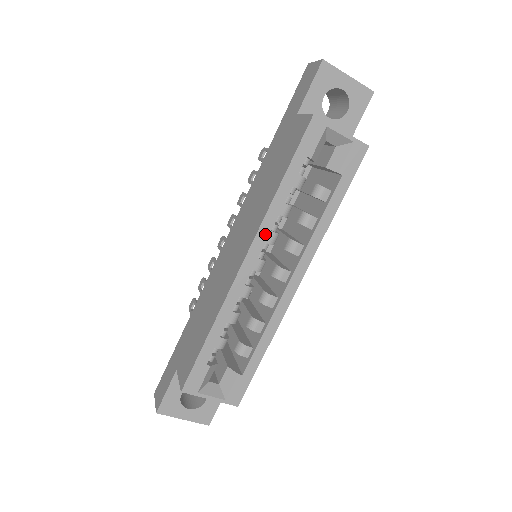
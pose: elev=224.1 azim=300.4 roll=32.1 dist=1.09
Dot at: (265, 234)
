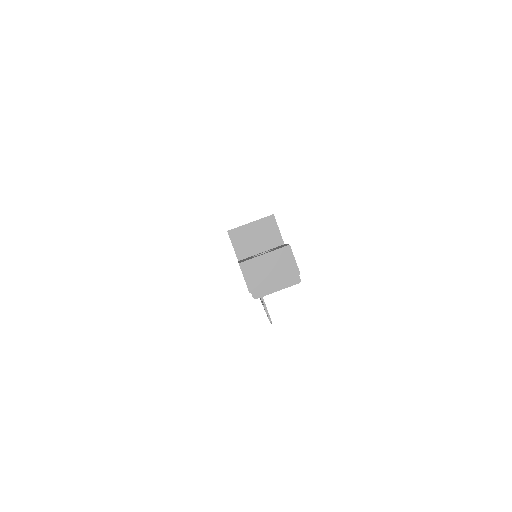
Dot at: occluded
